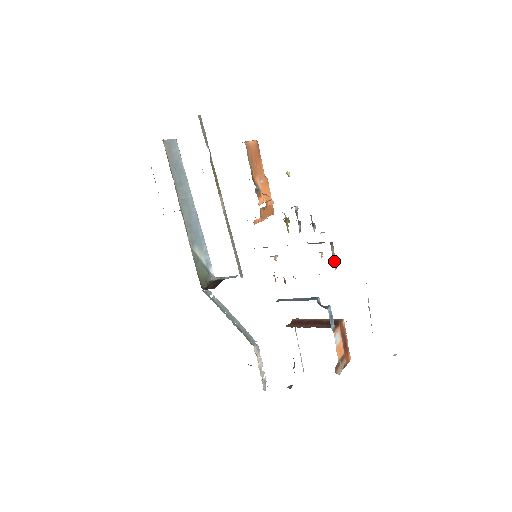
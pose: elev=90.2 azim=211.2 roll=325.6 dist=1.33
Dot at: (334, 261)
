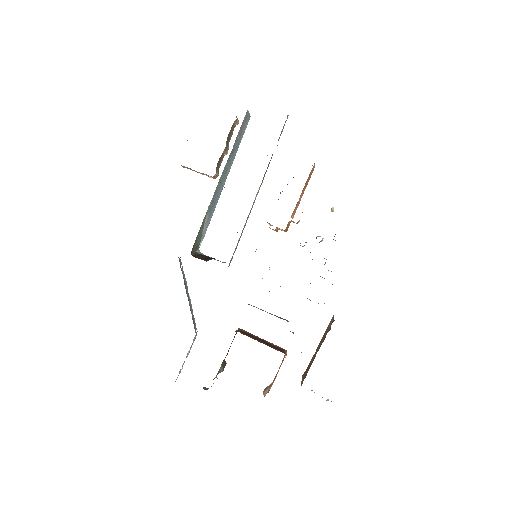
Dot at: occluded
